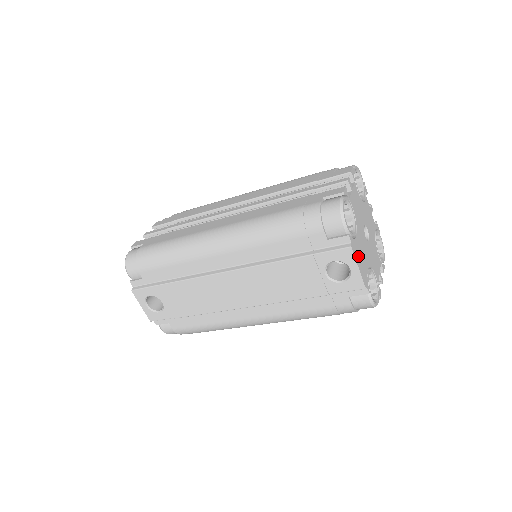
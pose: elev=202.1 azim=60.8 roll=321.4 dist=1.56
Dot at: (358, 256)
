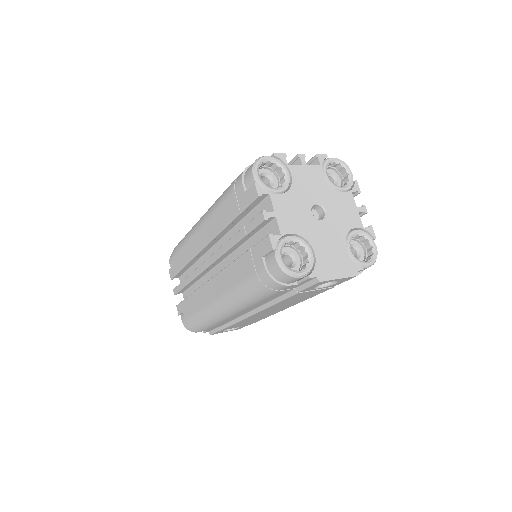
Dot at: (330, 268)
